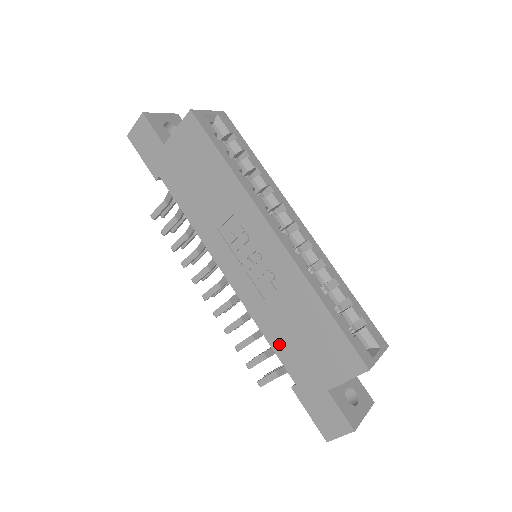
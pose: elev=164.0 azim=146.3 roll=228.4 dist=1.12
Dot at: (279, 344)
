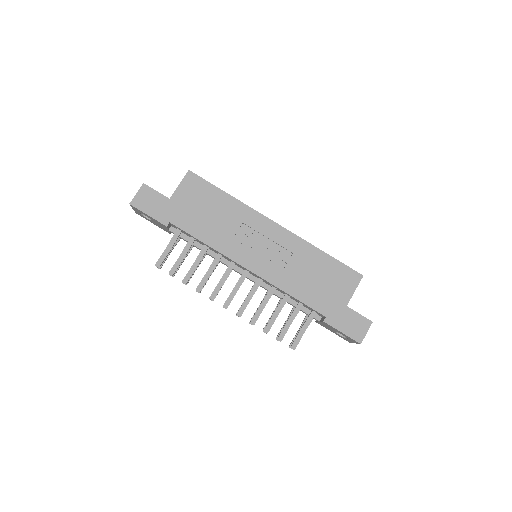
Dot at: (304, 295)
